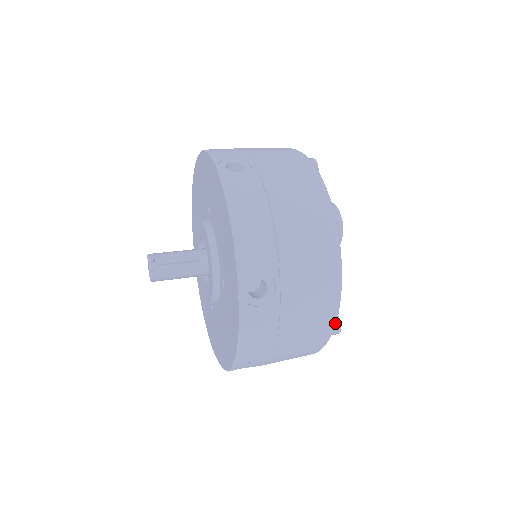
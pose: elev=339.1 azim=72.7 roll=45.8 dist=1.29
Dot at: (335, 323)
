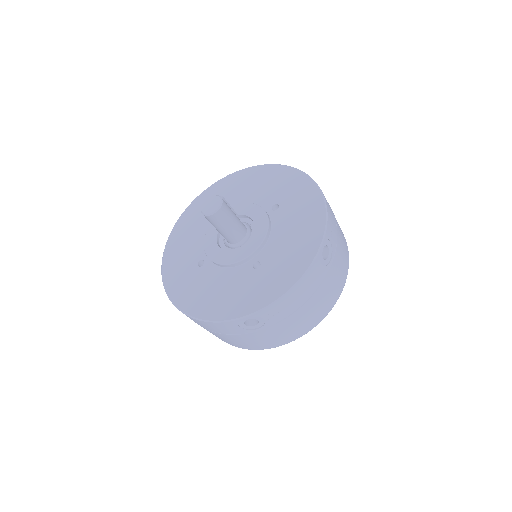
Dot at: occluded
